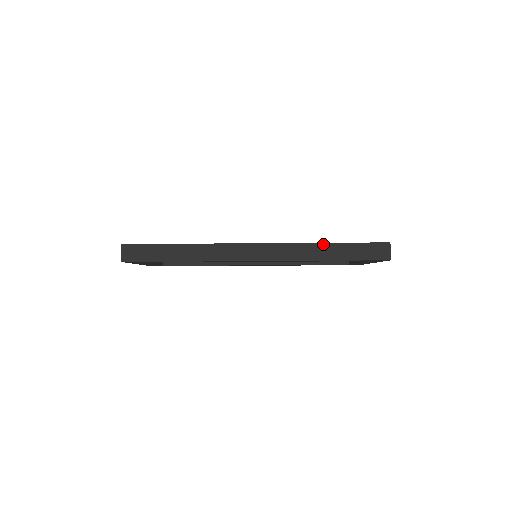
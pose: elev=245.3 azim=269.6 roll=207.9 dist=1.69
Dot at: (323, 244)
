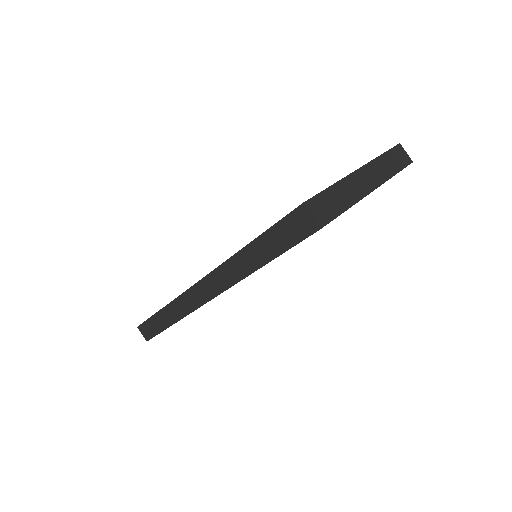
Dot at: (242, 251)
